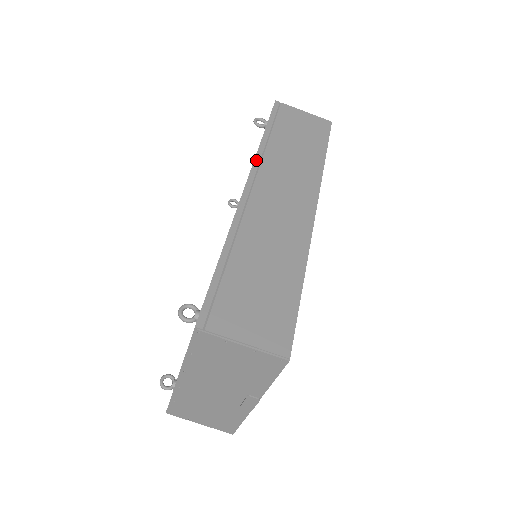
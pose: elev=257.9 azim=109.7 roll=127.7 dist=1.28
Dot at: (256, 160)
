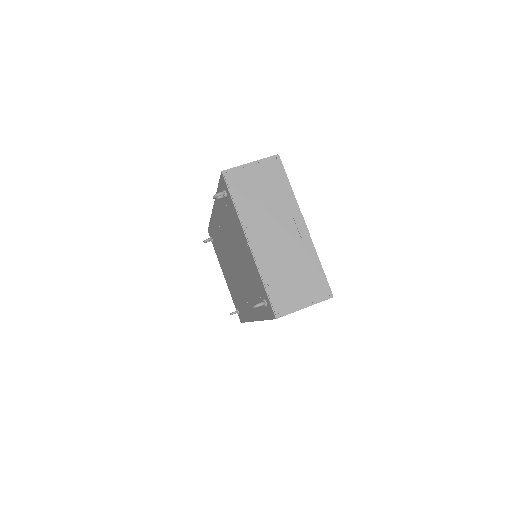
Dot at: occluded
